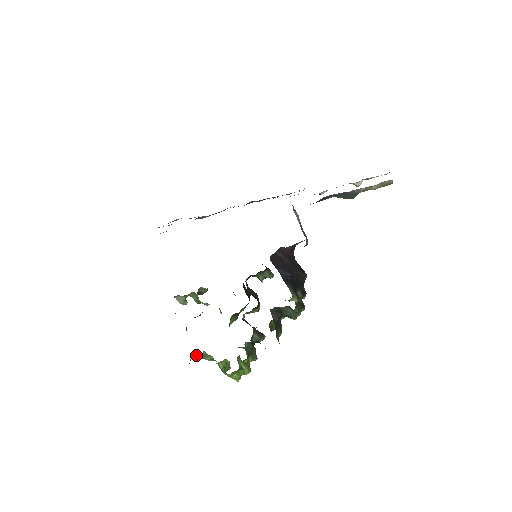
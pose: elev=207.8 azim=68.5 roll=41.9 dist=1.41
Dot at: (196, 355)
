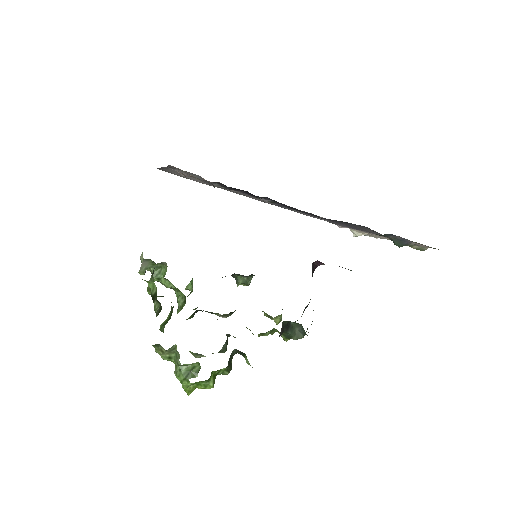
Dot at: (160, 346)
